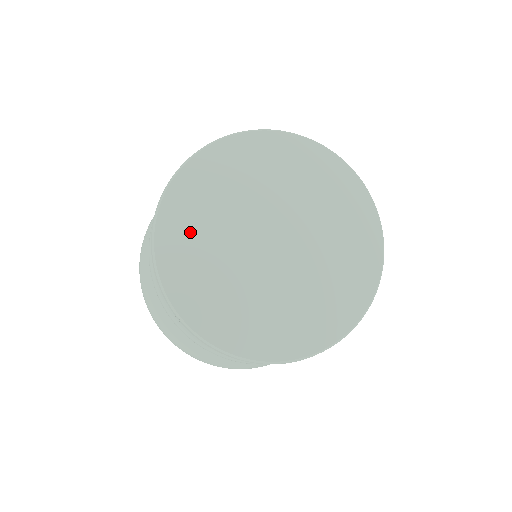
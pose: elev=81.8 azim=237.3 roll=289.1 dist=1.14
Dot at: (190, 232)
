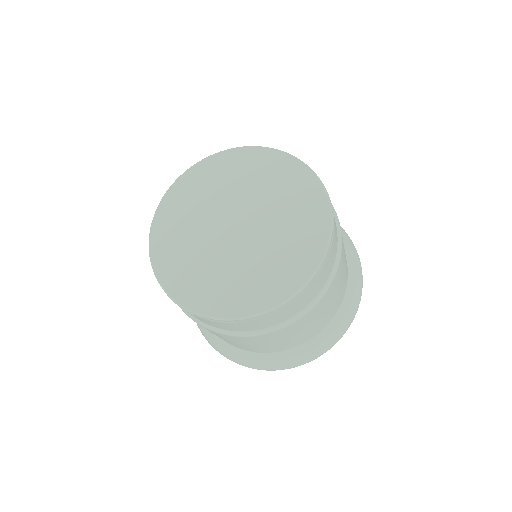
Dot at: (196, 189)
